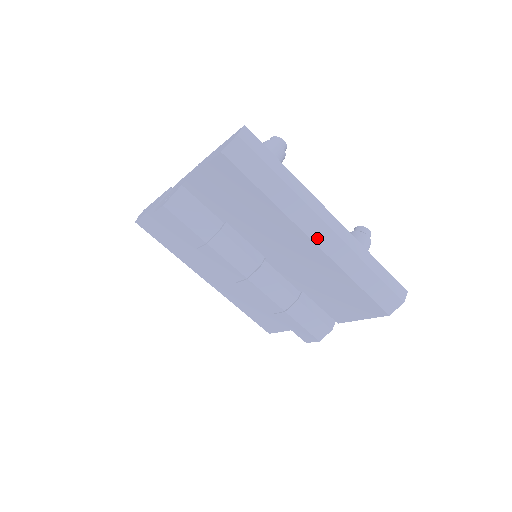
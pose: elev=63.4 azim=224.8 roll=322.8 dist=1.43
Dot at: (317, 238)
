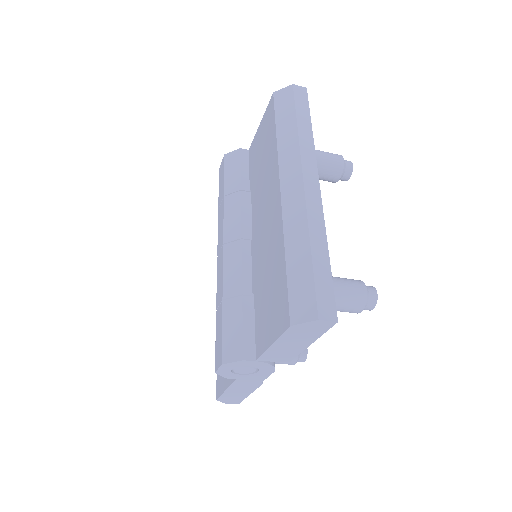
Dot at: (286, 188)
